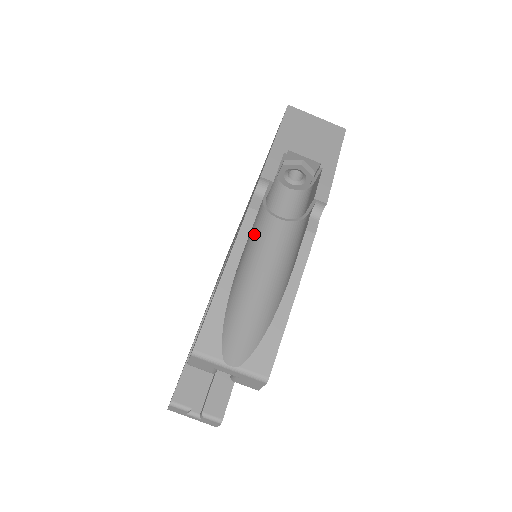
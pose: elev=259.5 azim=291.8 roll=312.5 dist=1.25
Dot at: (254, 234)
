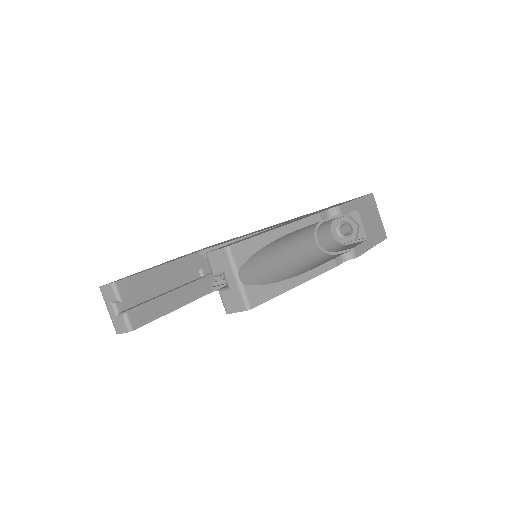
Dot at: (303, 231)
